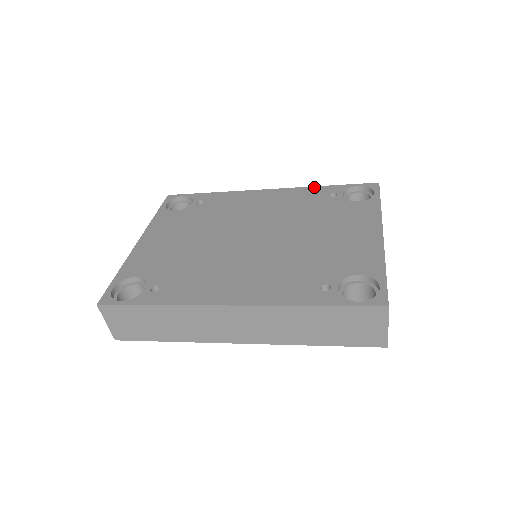
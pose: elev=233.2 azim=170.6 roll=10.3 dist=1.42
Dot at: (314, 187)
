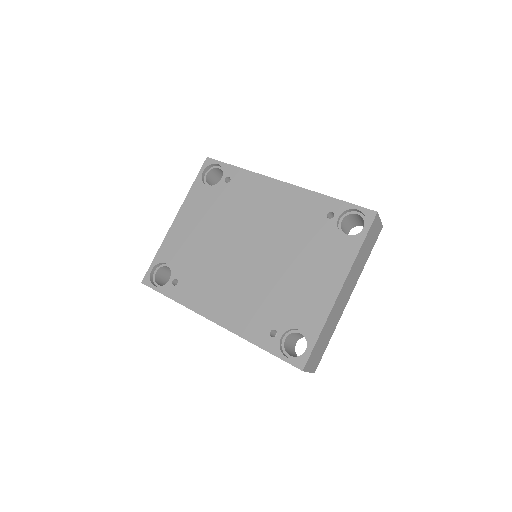
Dot at: (321, 195)
